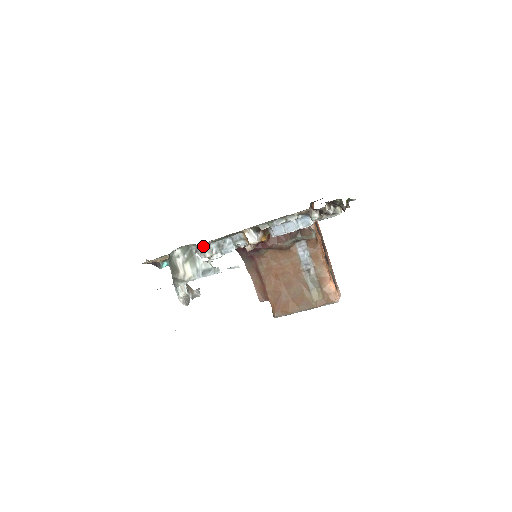
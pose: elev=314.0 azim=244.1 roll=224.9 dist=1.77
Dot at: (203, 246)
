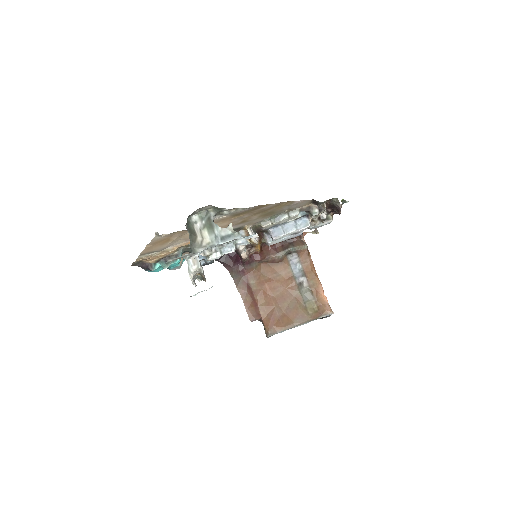
Dot at: occluded
